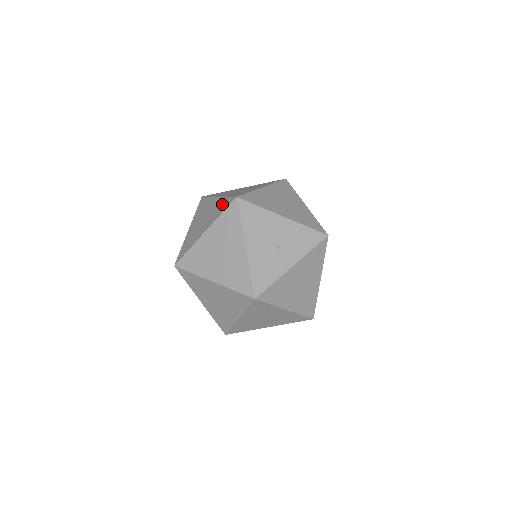
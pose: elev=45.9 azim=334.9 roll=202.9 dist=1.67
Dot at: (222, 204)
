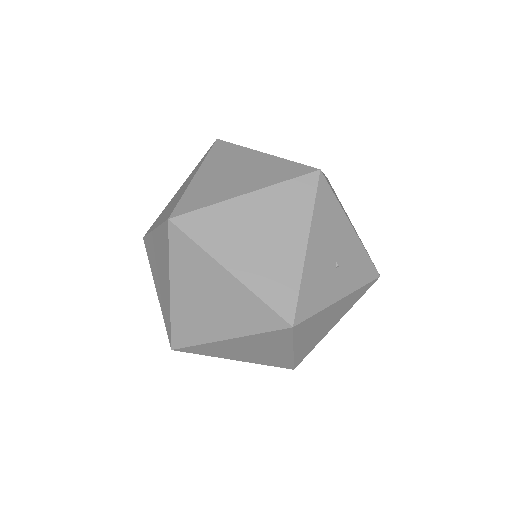
Dot at: (283, 167)
